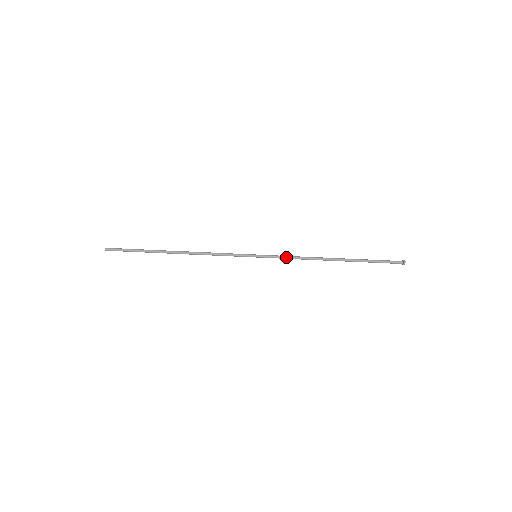
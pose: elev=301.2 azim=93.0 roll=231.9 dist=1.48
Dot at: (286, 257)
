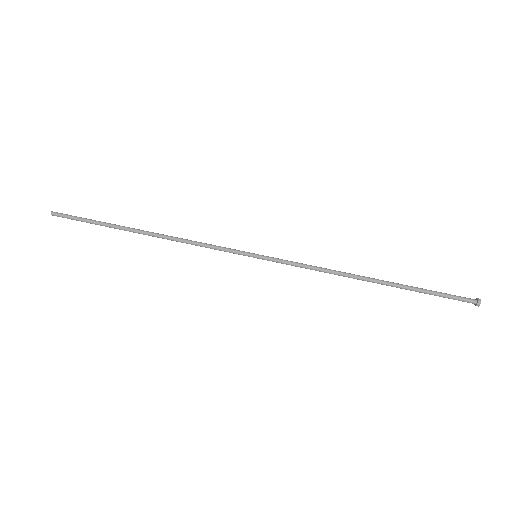
Dot at: (299, 265)
